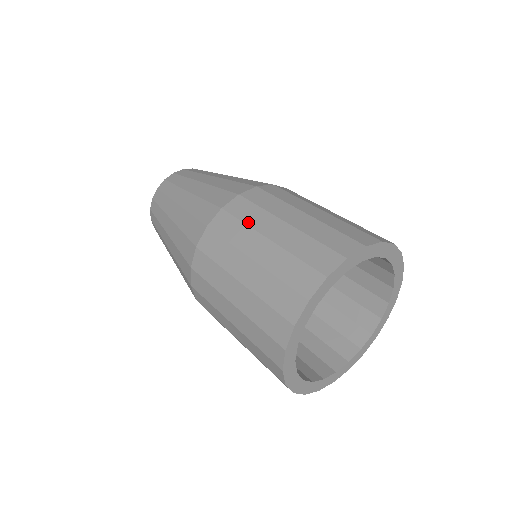
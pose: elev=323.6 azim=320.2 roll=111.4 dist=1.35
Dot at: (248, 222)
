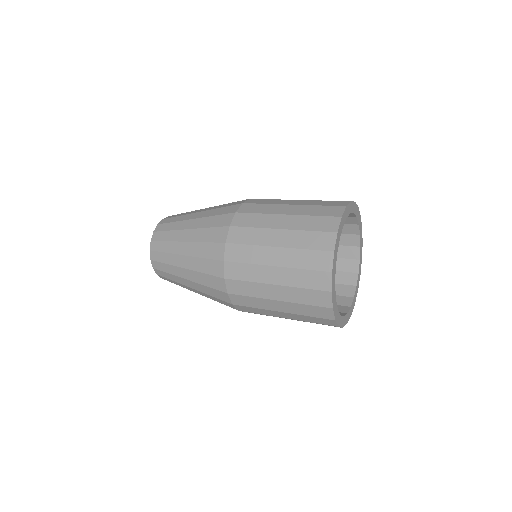
Dot at: occluded
